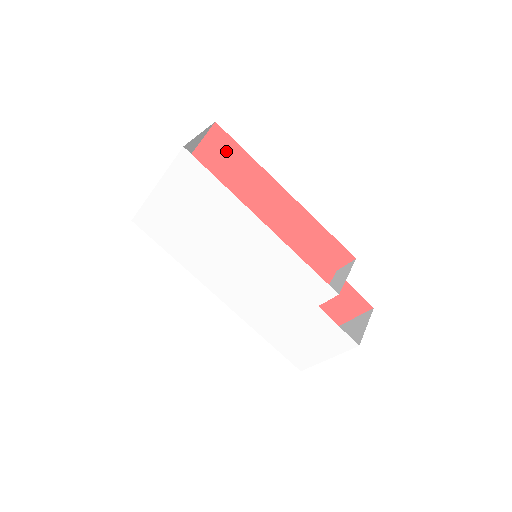
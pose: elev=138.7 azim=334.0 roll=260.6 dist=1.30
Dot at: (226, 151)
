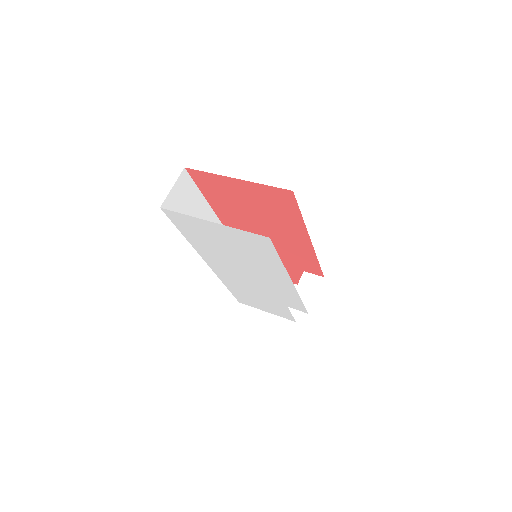
Dot at: (284, 202)
